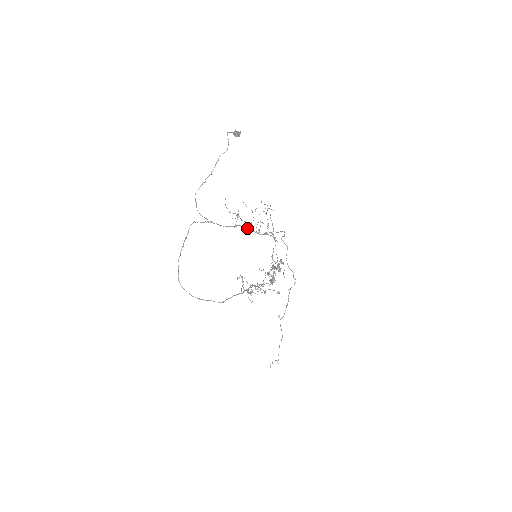
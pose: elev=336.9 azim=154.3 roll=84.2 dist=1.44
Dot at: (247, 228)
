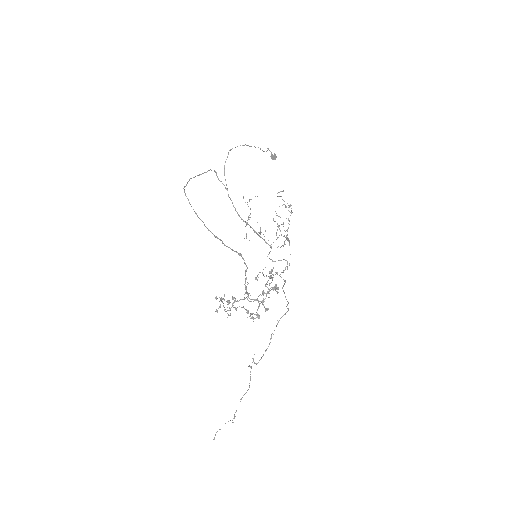
Dot at: (255, 231)
